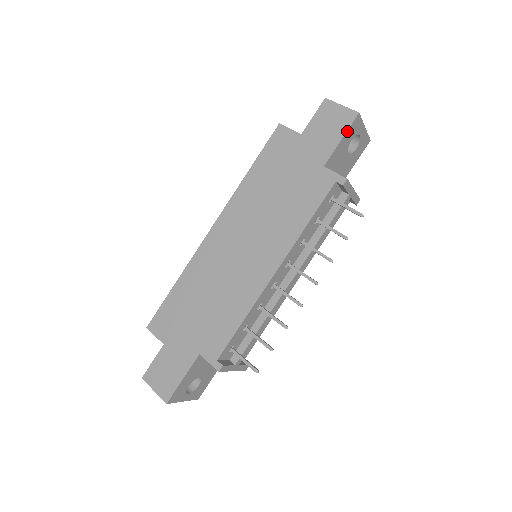
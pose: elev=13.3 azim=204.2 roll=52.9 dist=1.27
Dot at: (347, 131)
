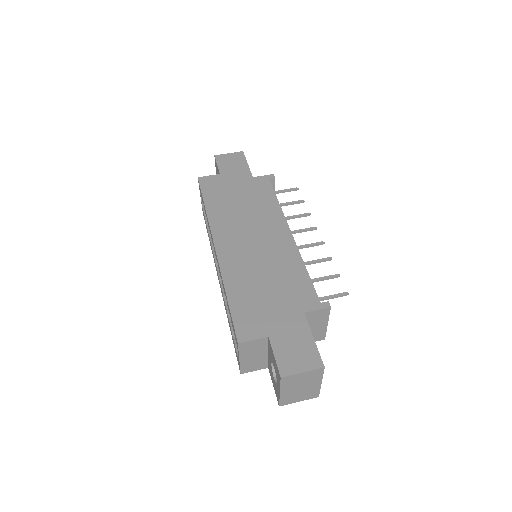
Dot at: (246, 160)
